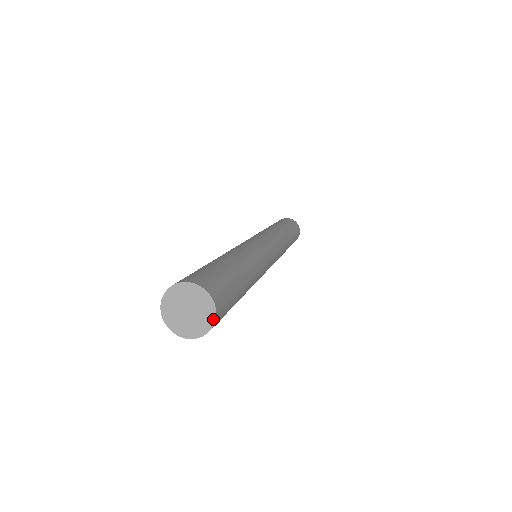
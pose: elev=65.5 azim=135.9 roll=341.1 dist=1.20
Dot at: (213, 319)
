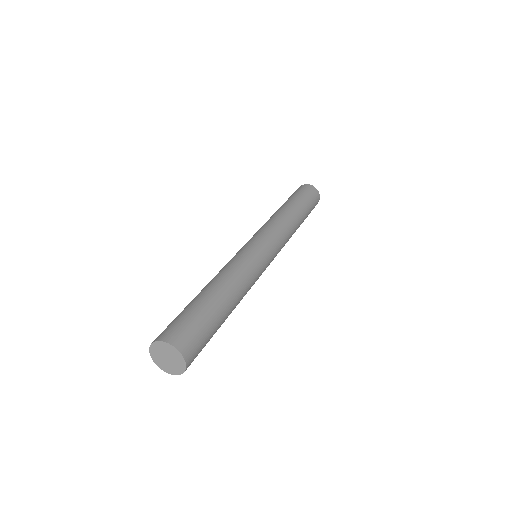
Dot at: (184, 364)
